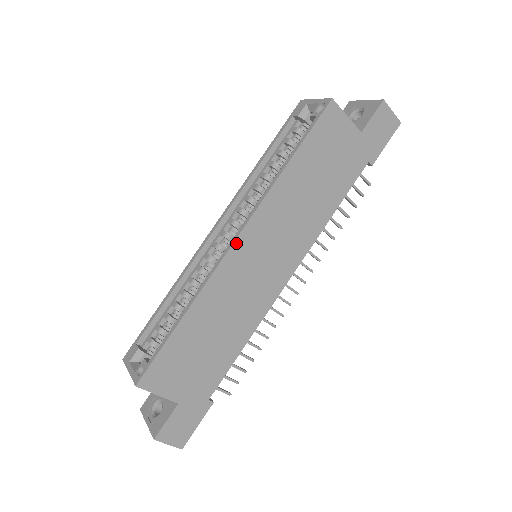
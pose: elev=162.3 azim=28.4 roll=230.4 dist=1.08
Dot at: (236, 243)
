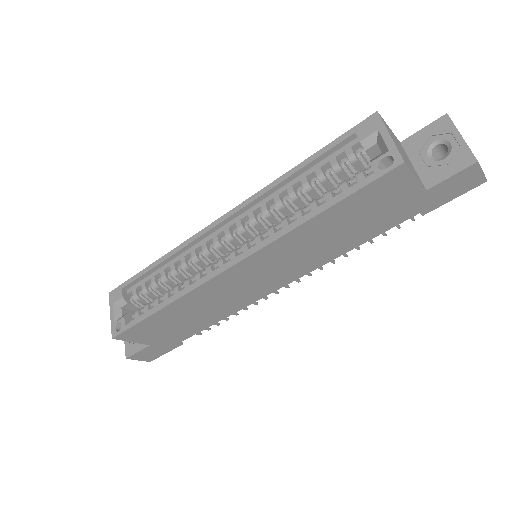
Dot at: (231, 269)
